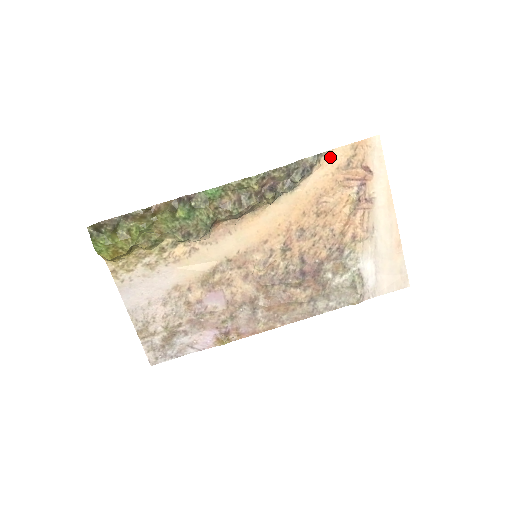
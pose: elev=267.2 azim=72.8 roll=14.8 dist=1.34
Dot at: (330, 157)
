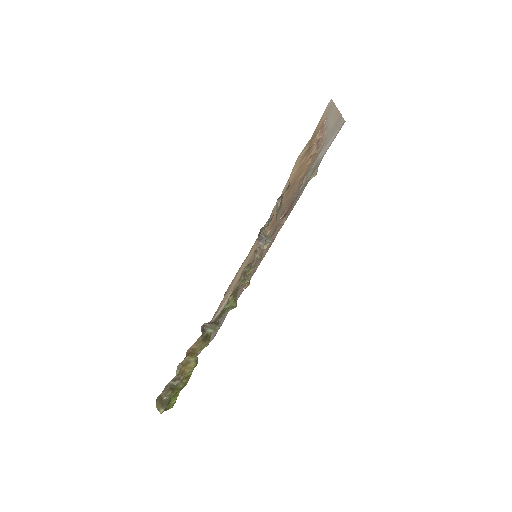
Dot at: (294, 165)
